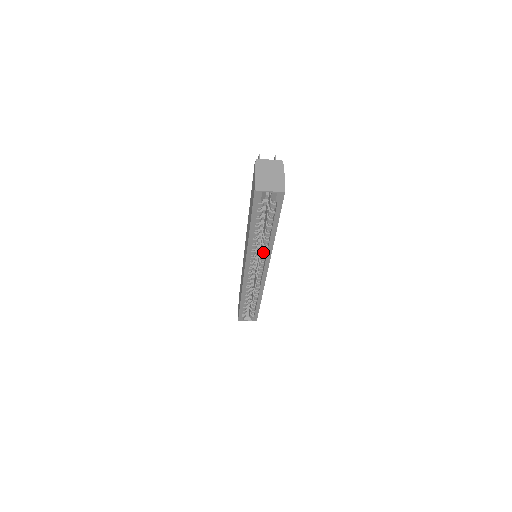
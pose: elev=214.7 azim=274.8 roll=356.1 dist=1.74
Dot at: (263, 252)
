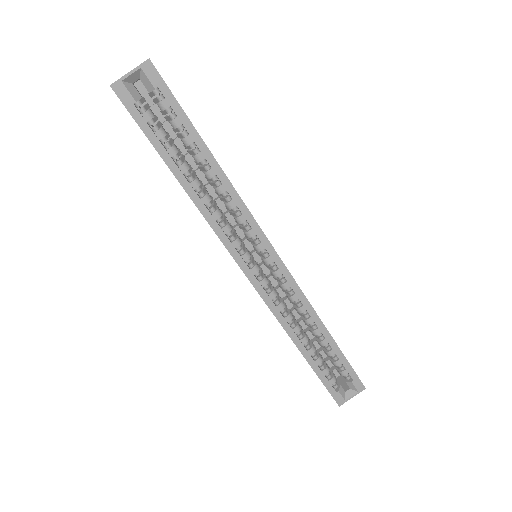
Dot at: (237, 217)
